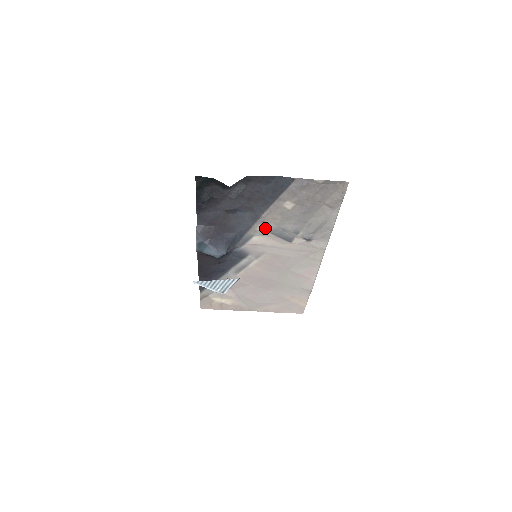
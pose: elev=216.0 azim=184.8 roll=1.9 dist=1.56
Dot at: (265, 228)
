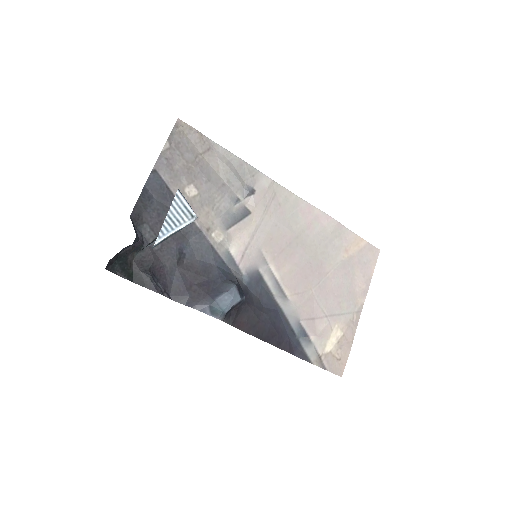
Dot at: (219, 232)
